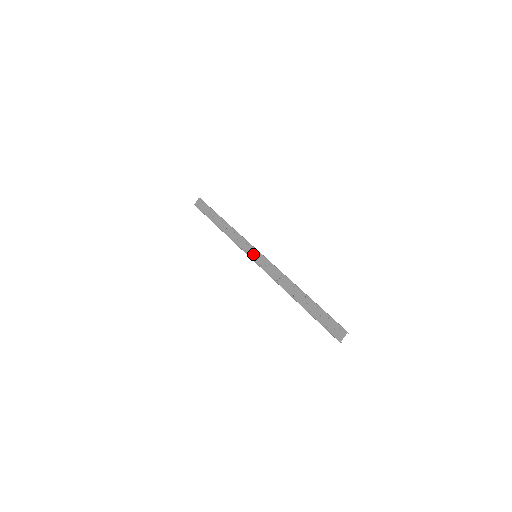
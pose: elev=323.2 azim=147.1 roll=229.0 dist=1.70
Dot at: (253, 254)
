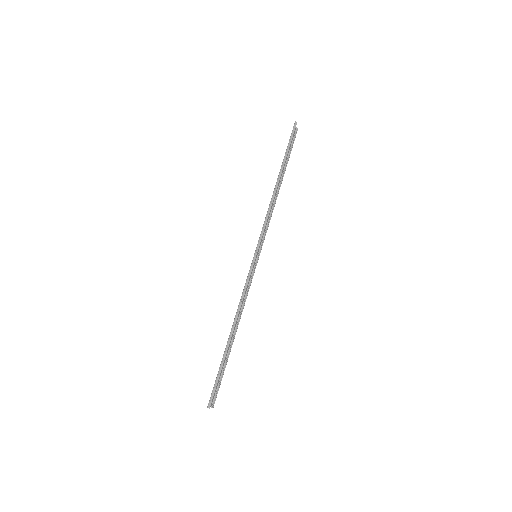
Dot at: occluded
